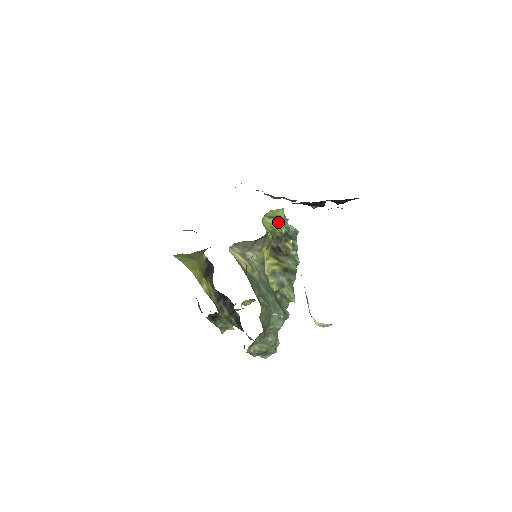
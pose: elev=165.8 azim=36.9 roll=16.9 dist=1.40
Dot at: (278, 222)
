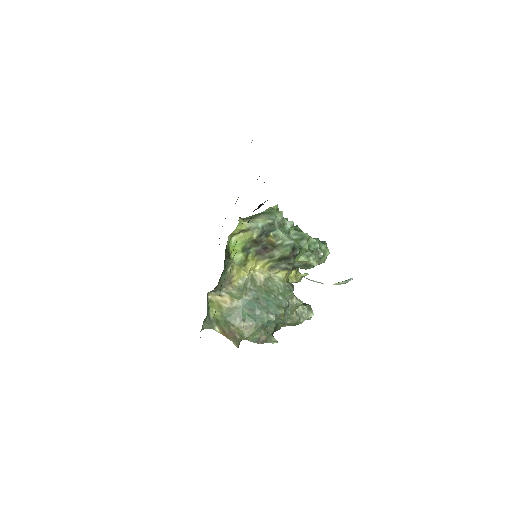
Dot at: (246, 232)
